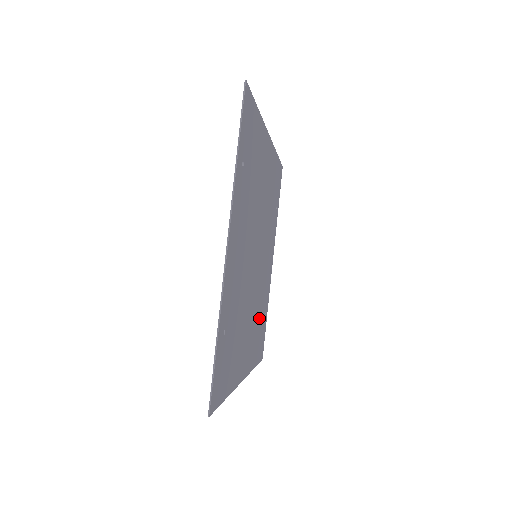
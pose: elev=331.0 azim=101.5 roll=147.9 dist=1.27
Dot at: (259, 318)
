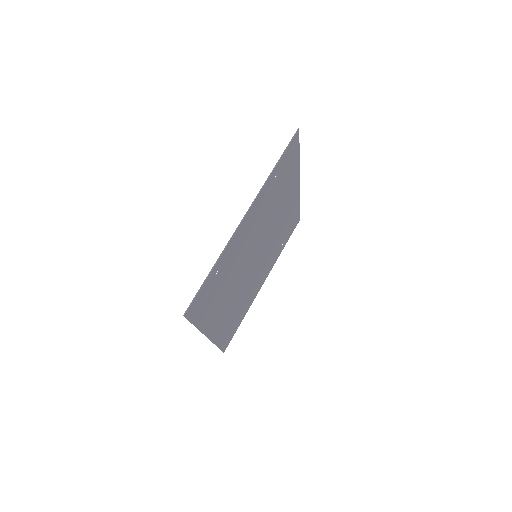
Dot at: (237, 311)
